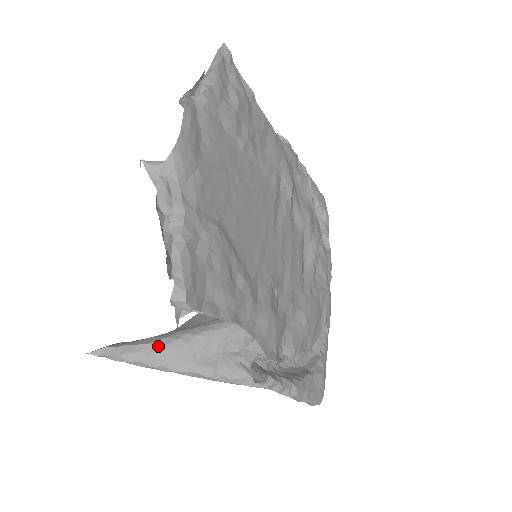
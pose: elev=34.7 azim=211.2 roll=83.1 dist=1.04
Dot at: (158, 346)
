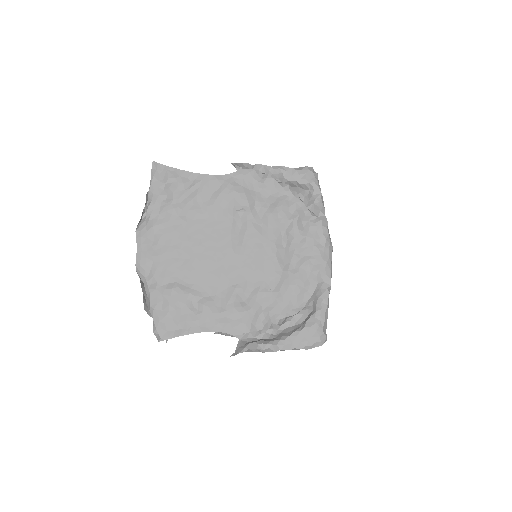
Dot at: occluded
